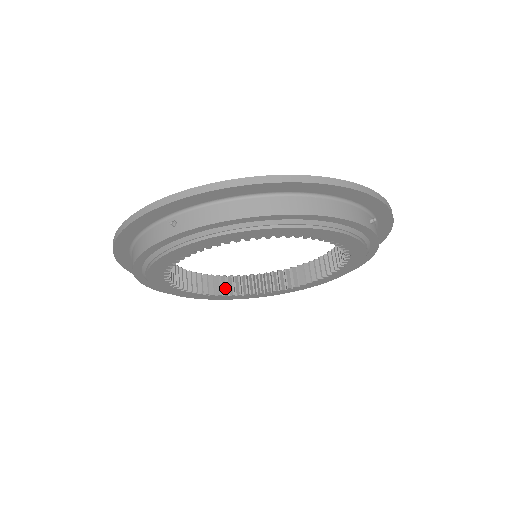
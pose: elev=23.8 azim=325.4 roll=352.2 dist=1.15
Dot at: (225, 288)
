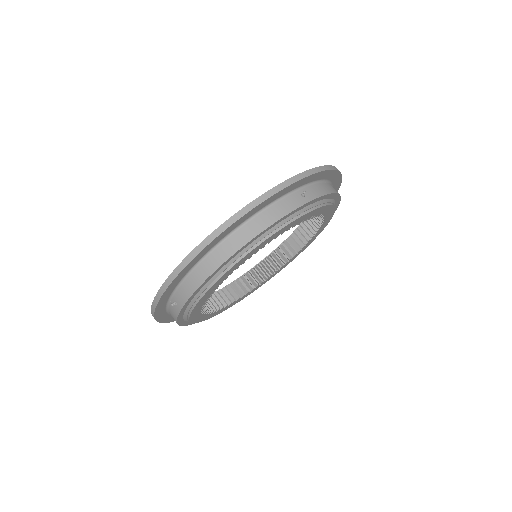
Dot at: (263, 275)
